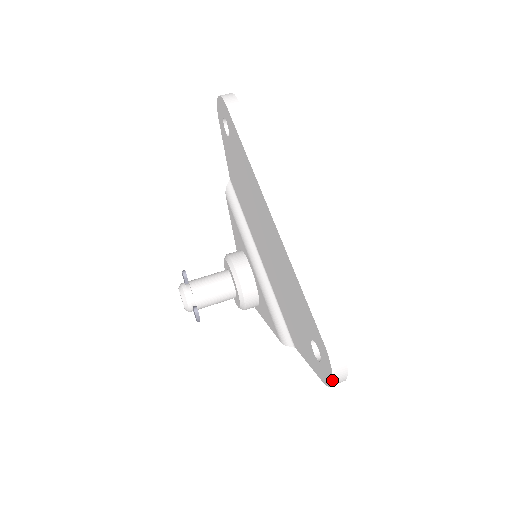
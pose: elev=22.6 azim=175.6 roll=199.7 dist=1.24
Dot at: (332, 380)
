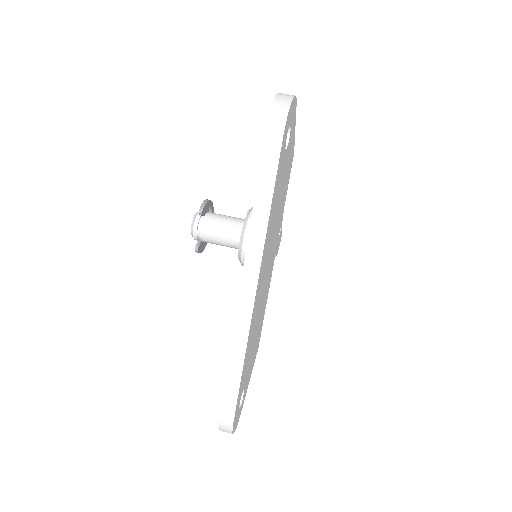
Dot at: occluded
